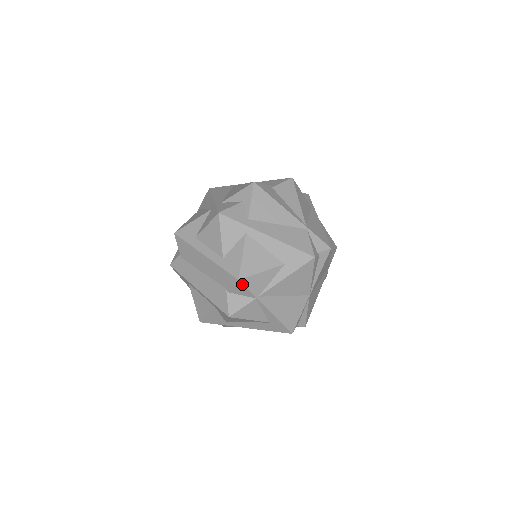
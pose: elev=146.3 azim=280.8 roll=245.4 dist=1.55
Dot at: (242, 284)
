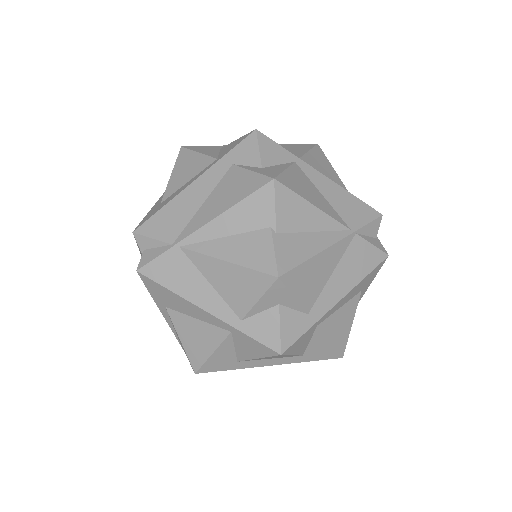
Dot at: occluded
